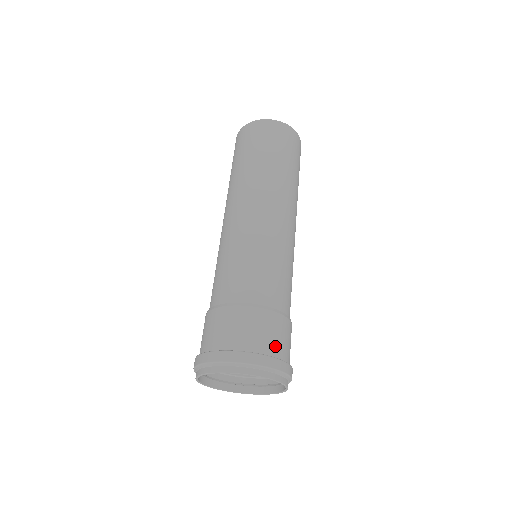
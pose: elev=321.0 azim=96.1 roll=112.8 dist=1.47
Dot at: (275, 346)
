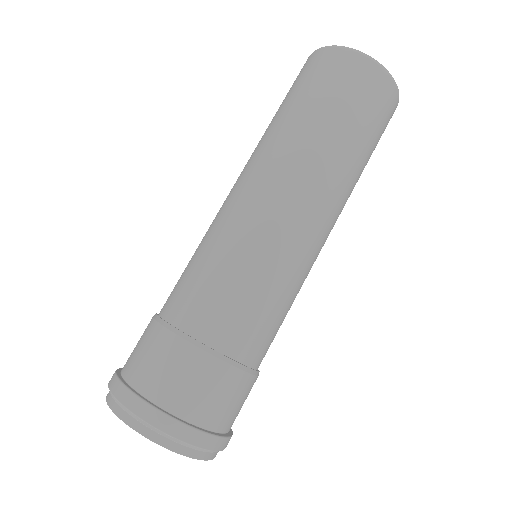
Dot at: (210, 412)
